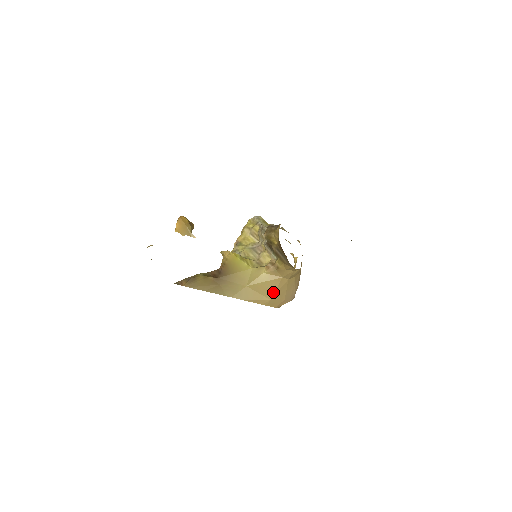
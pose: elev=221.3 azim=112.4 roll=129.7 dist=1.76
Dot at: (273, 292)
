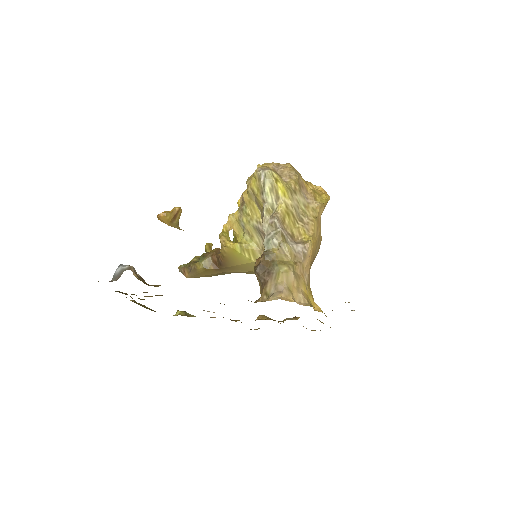
Dot at: occluded
